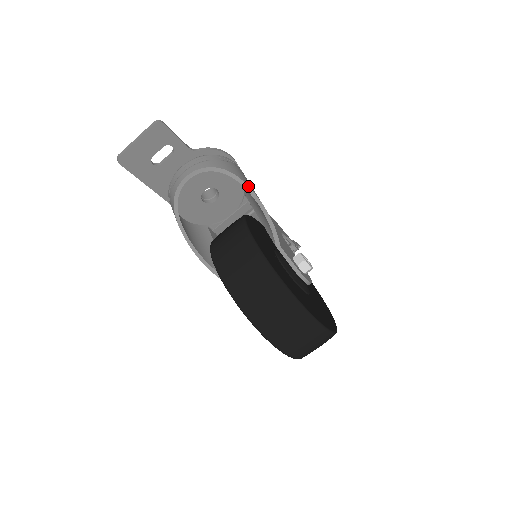
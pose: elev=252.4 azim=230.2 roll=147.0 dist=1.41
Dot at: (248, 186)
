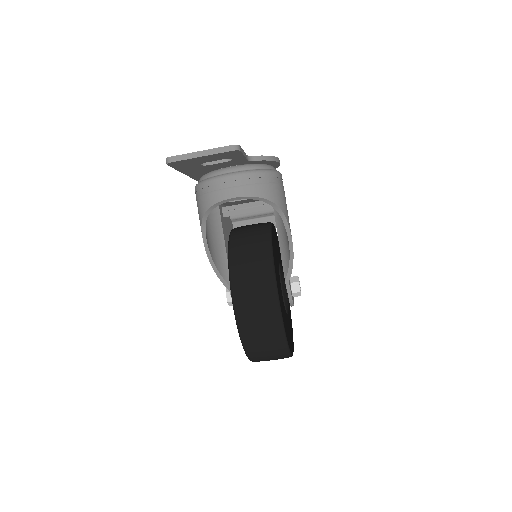
Dot at: (289, 226)
